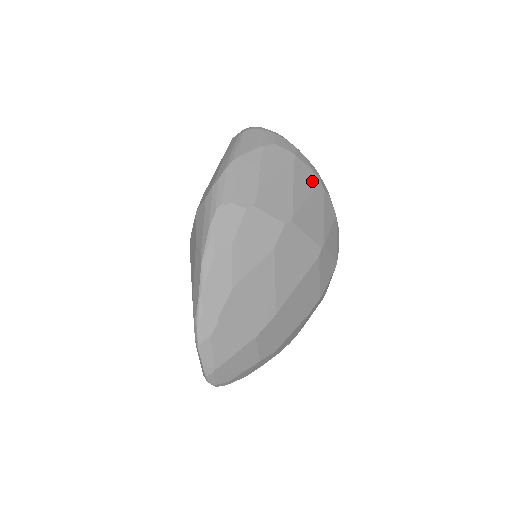
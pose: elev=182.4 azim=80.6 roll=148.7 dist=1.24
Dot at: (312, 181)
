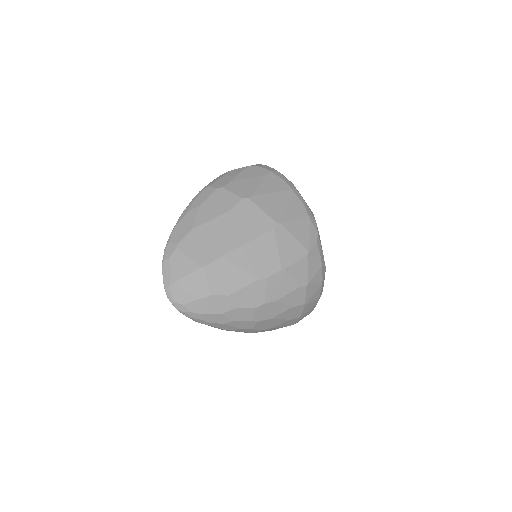
Dot at: (282, 187)
